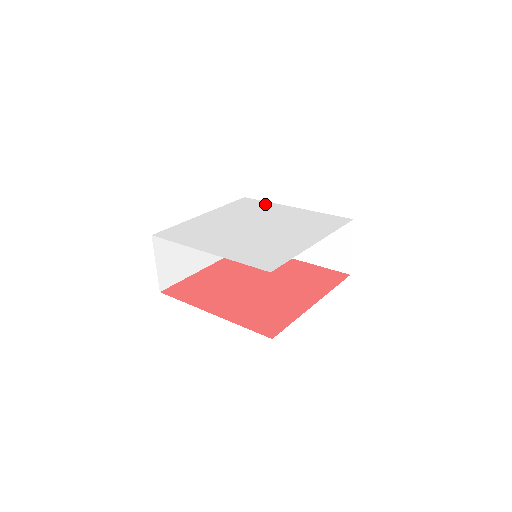
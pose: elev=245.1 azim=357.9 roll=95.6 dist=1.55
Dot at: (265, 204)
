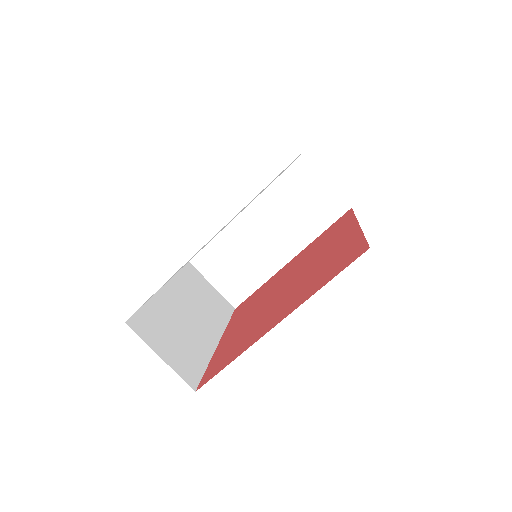
Dot at: occluded
